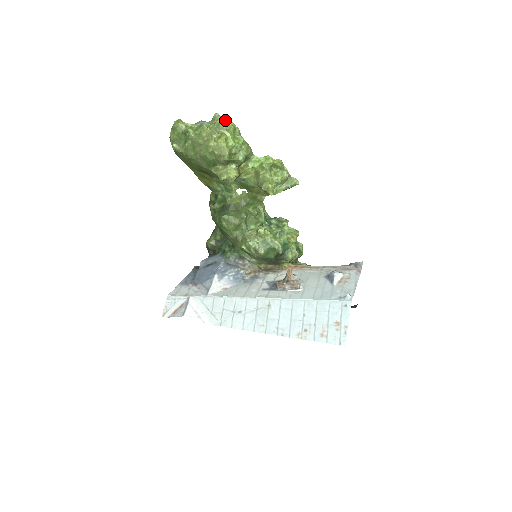
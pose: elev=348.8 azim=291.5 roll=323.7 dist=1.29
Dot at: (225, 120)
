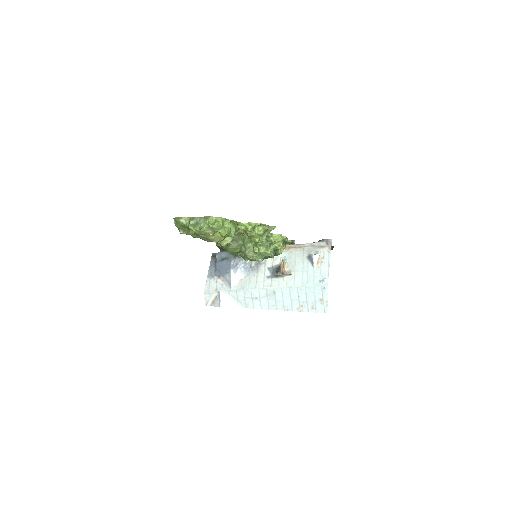
Dot at: (215, 224)
